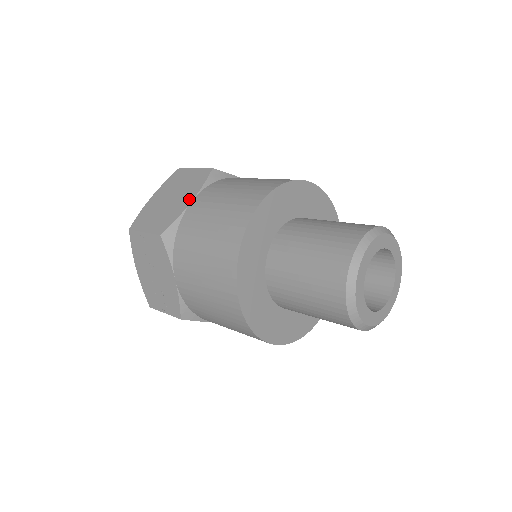
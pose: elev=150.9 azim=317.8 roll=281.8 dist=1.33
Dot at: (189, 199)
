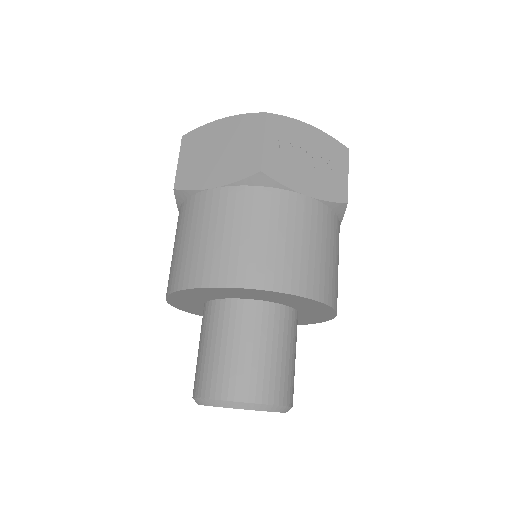
Dot at: (215, 182)
